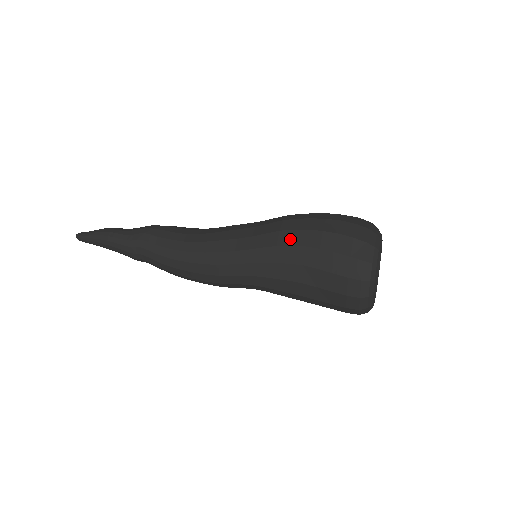
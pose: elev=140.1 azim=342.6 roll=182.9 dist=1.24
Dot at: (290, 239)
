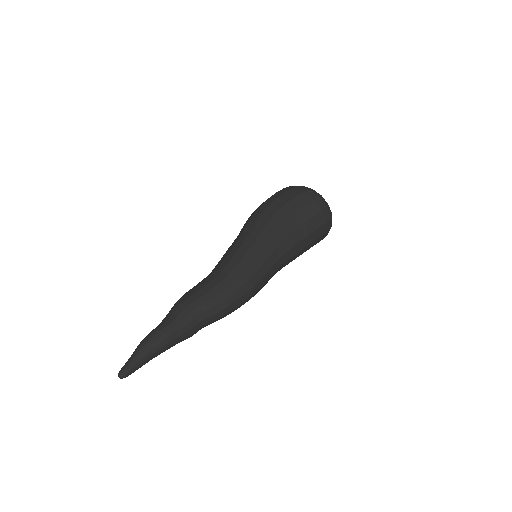
Dot at: (270, 213)
